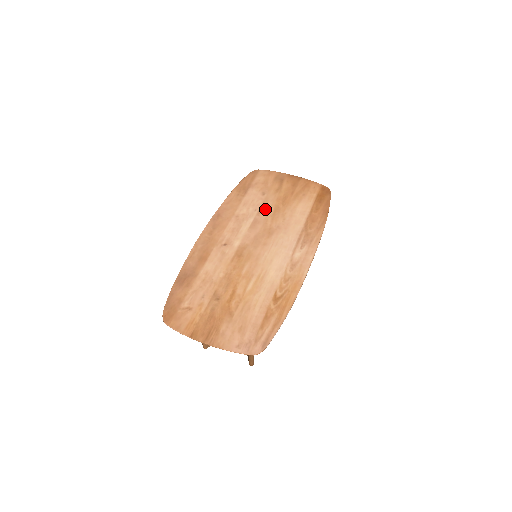
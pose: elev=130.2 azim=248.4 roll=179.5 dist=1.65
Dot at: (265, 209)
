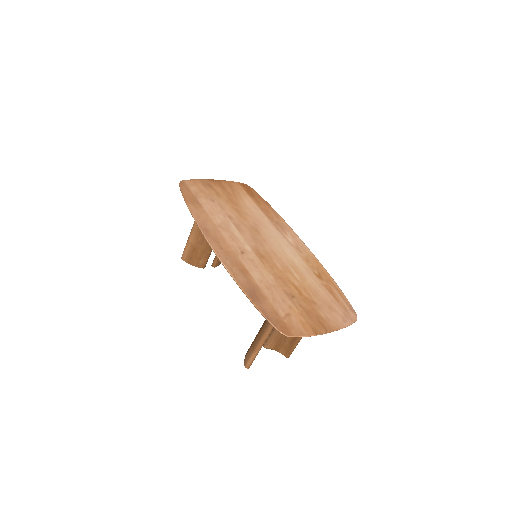
Dot at: (230, 213)
